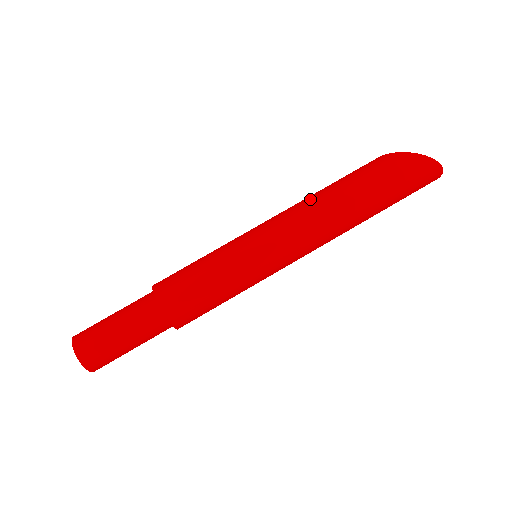
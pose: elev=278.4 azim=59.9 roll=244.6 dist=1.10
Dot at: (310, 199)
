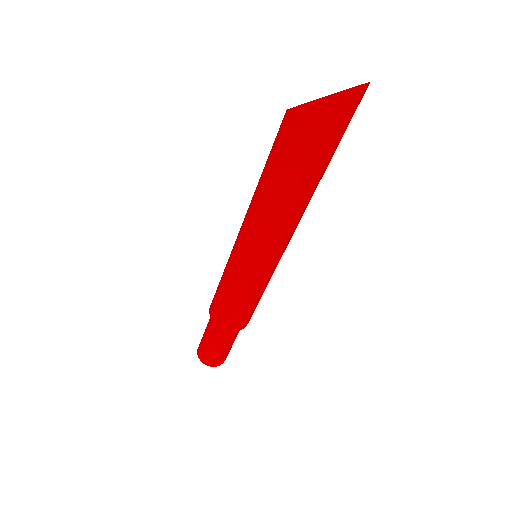
Dot at: (255, 203)
